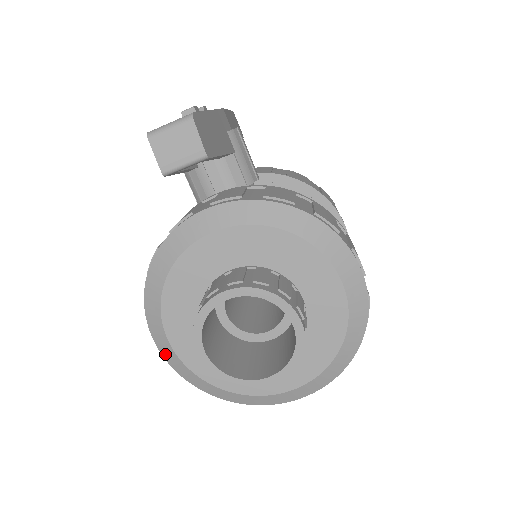
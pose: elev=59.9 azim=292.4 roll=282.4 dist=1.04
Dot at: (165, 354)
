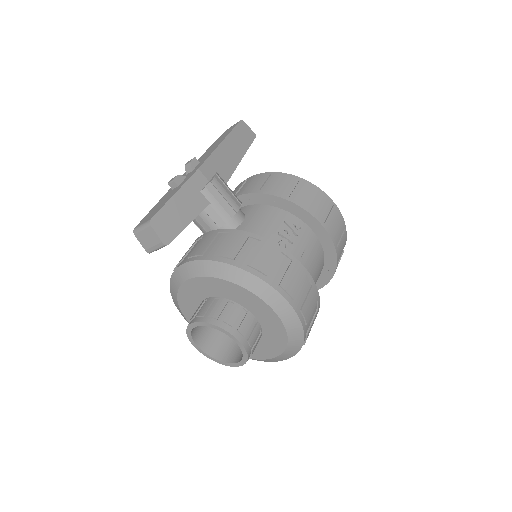
Dot at: occluded
